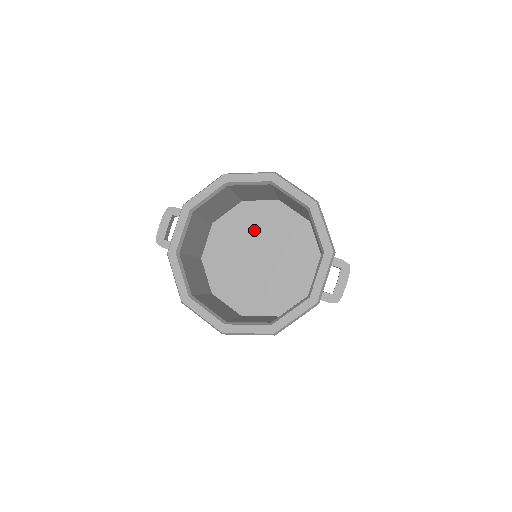
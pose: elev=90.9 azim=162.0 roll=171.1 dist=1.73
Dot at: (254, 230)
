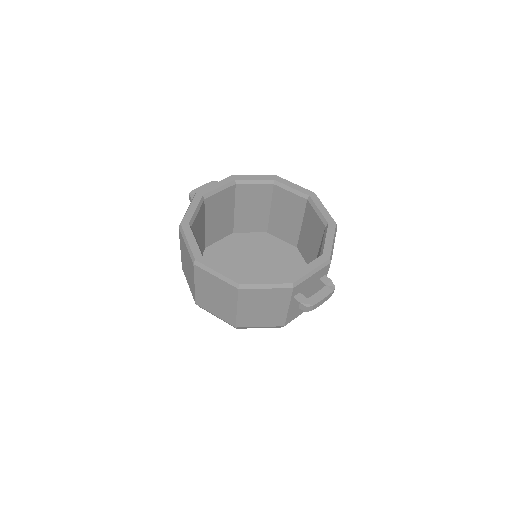
Dot at: (263, 254)
